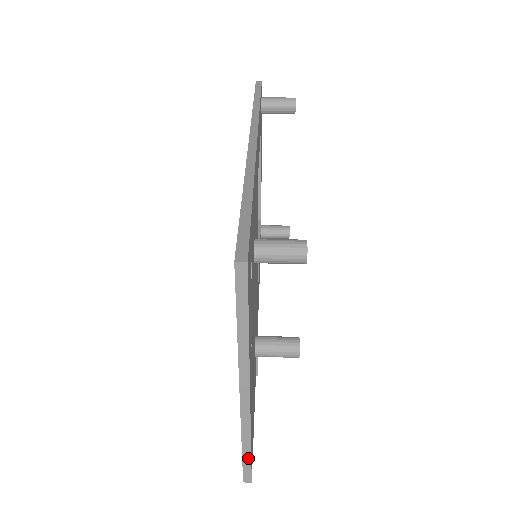
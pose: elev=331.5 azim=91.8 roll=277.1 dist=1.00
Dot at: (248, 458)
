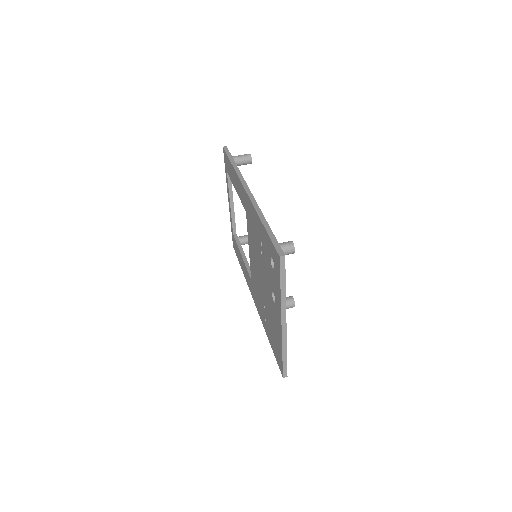
Dot at: (285, 361)
